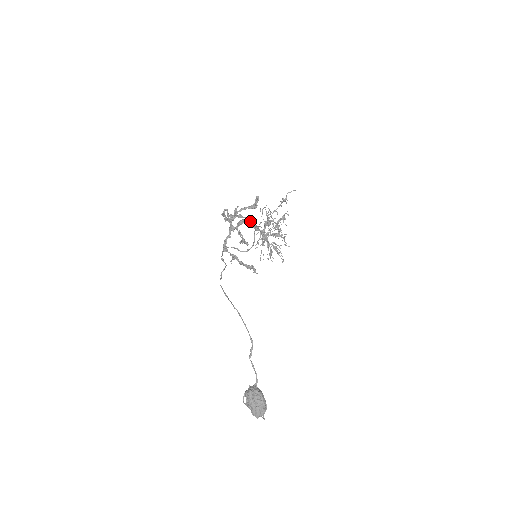
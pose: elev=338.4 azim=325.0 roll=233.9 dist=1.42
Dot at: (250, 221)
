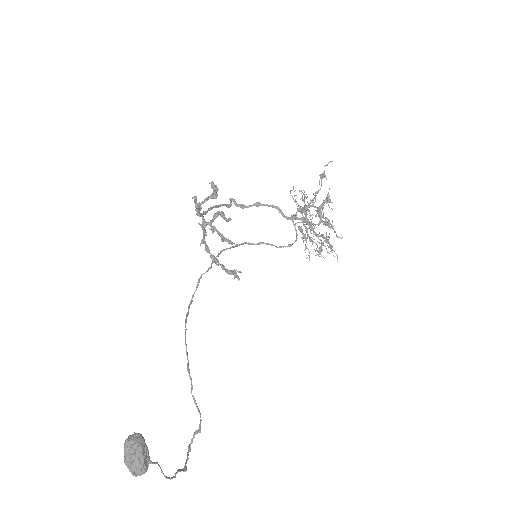
Dot at: (221, 214)
